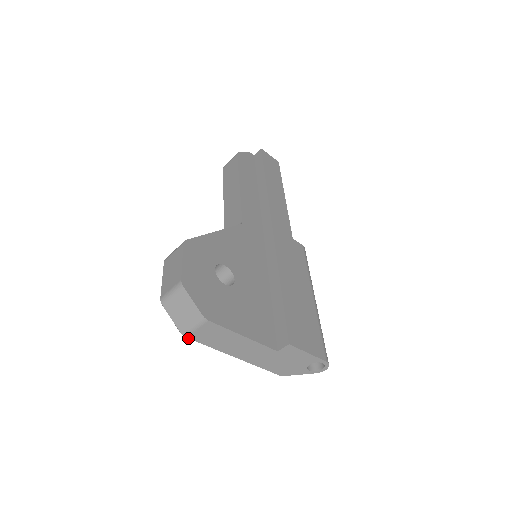
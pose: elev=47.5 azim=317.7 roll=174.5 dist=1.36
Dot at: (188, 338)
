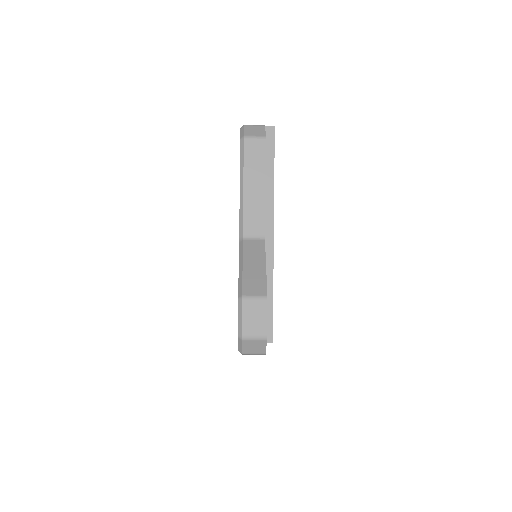
Dot at: (242, 354)
